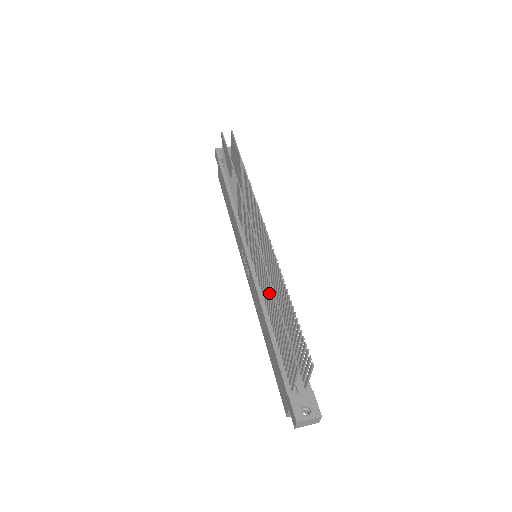
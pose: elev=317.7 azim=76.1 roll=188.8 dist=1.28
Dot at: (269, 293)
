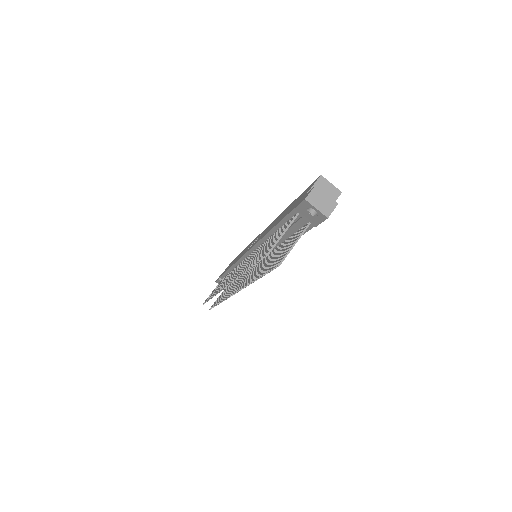
Dot at: (220, 286)
